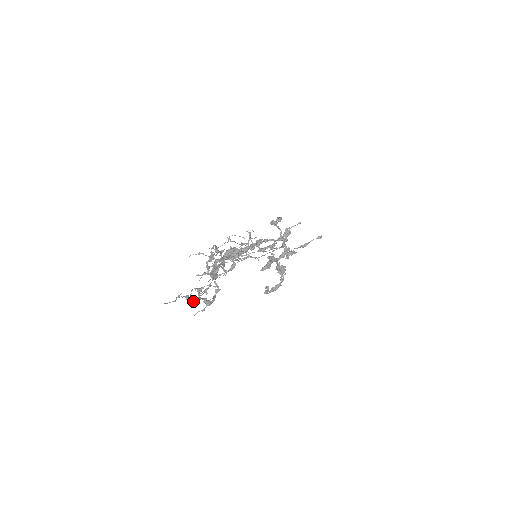
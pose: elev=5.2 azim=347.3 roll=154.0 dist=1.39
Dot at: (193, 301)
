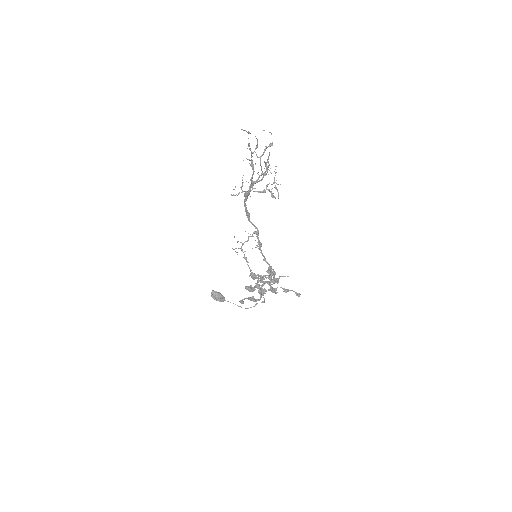
Dot at: (250, 149)
